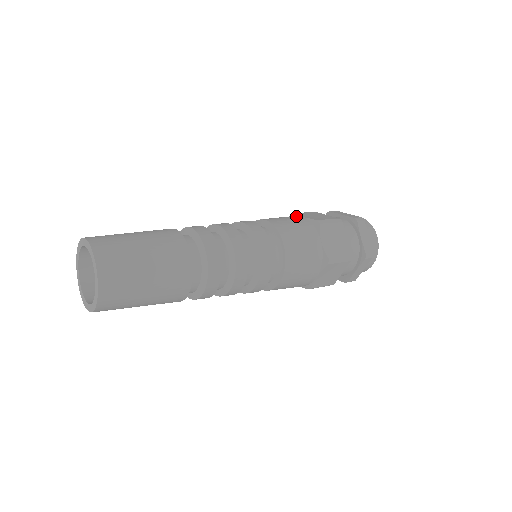
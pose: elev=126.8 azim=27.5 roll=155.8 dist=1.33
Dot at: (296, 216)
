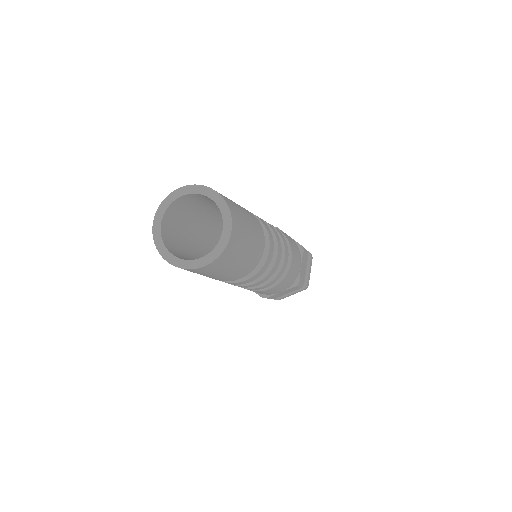
Dot at: occluded
